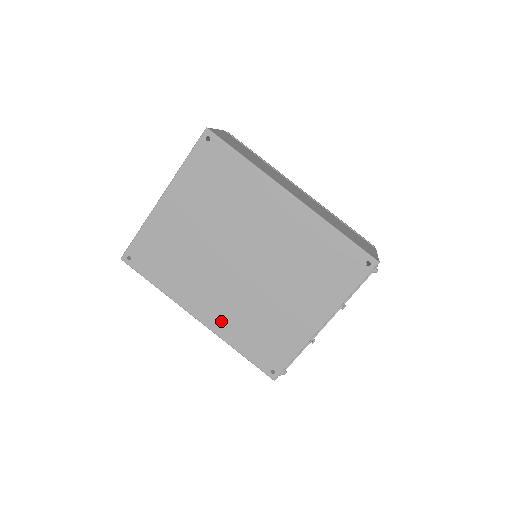
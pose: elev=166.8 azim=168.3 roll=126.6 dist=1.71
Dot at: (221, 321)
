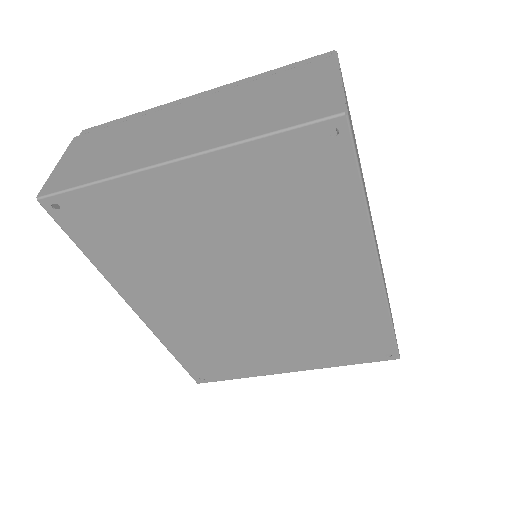
Dot at: (170, 326)
